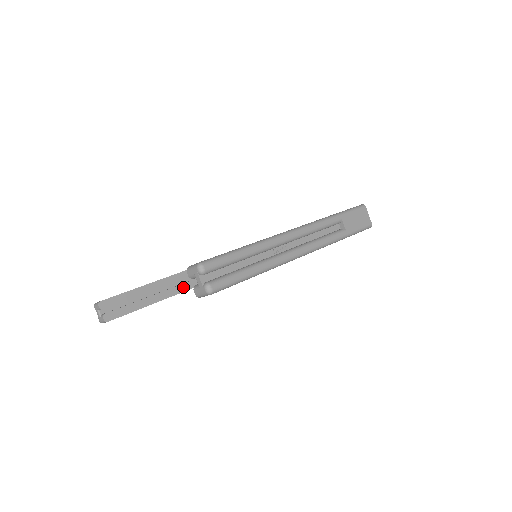
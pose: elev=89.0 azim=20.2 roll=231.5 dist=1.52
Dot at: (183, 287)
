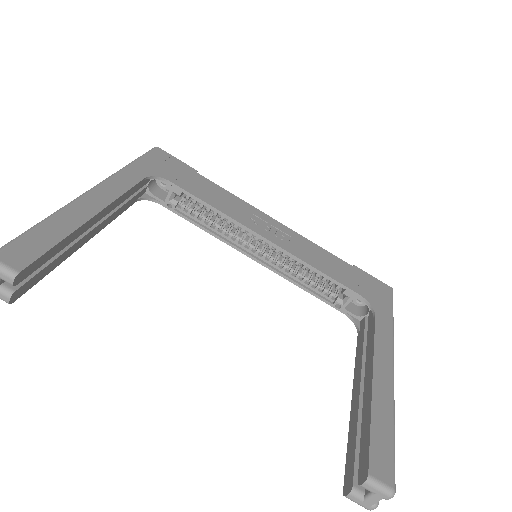
Dot at: (113, 216)
